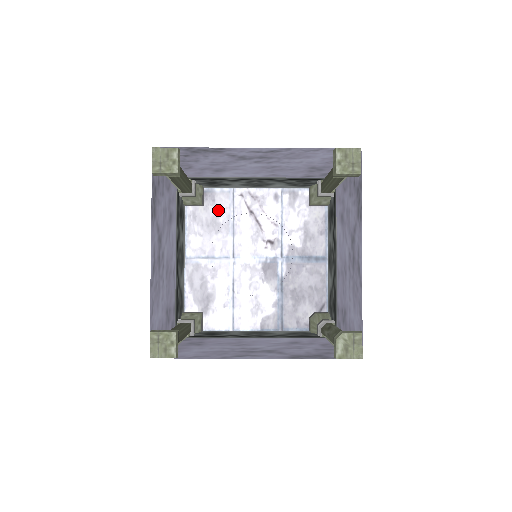
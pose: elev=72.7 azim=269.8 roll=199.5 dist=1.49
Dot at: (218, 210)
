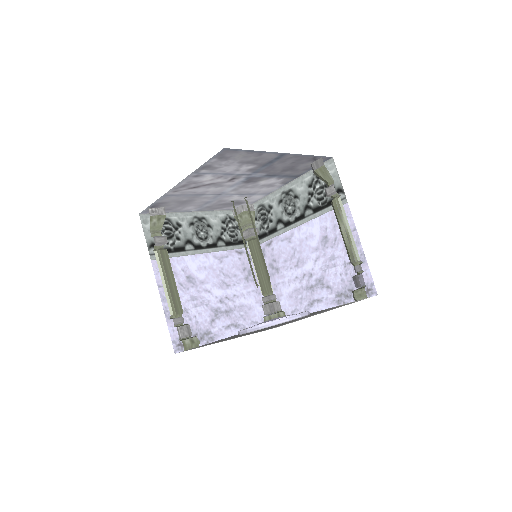
Dot at: (175, 201)
